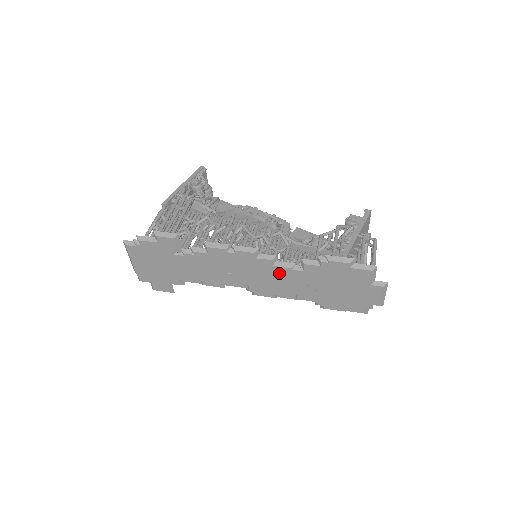
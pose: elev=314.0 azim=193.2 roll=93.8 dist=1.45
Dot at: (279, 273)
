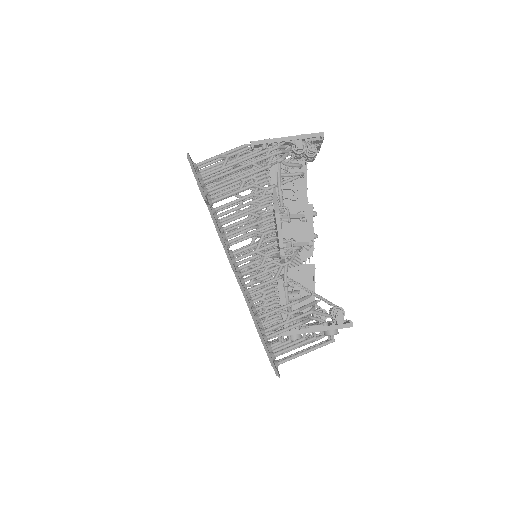
Dot at: occluded
